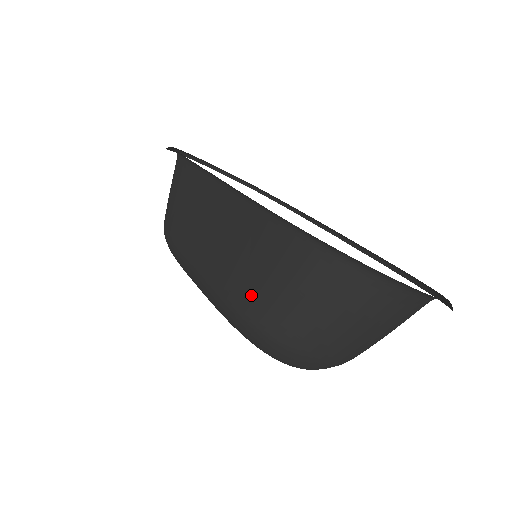
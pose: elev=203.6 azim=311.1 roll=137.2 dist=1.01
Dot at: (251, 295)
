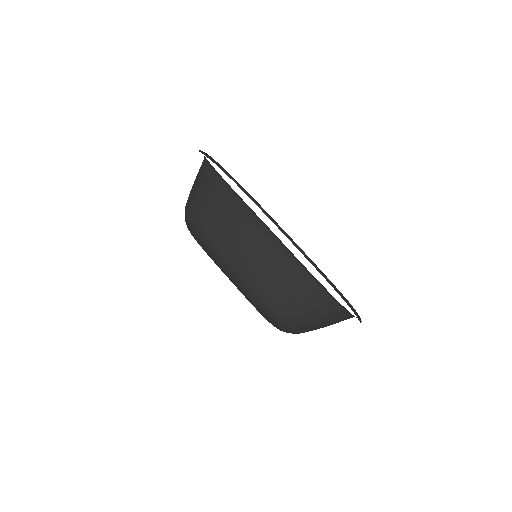
Dot at: (286, 307)
